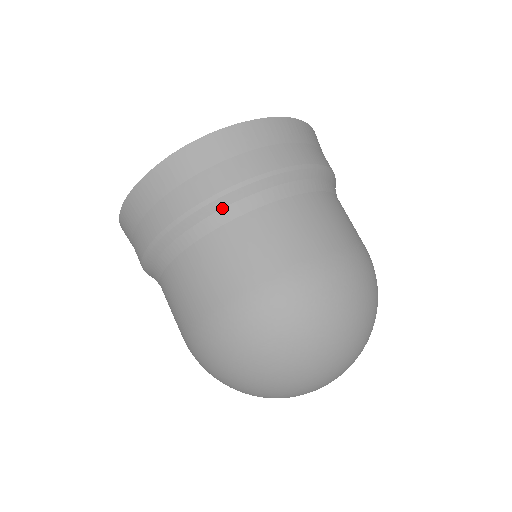
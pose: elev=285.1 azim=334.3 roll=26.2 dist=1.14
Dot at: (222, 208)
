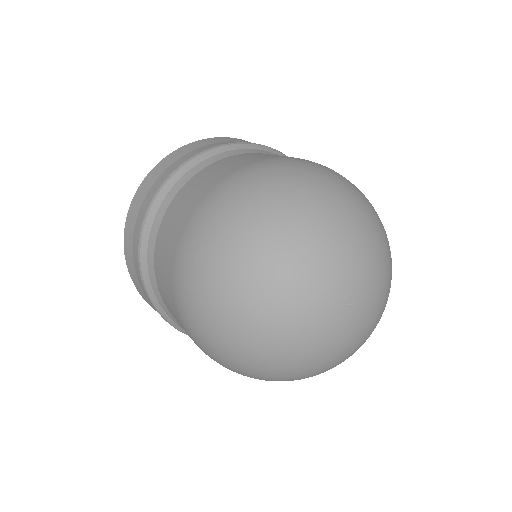
Dot at: (230, 151)
